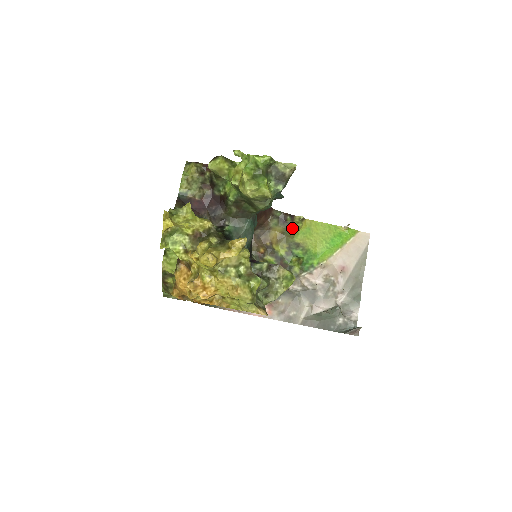
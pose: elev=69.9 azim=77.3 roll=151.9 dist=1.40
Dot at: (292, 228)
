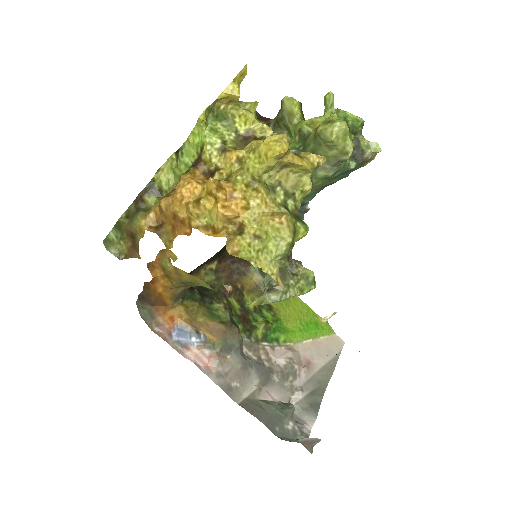
Dot at: occluded
